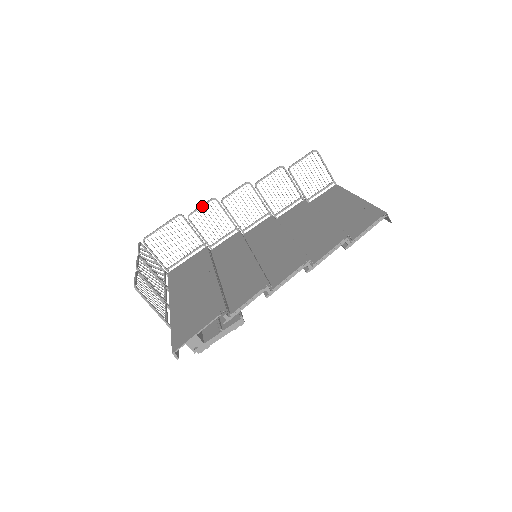
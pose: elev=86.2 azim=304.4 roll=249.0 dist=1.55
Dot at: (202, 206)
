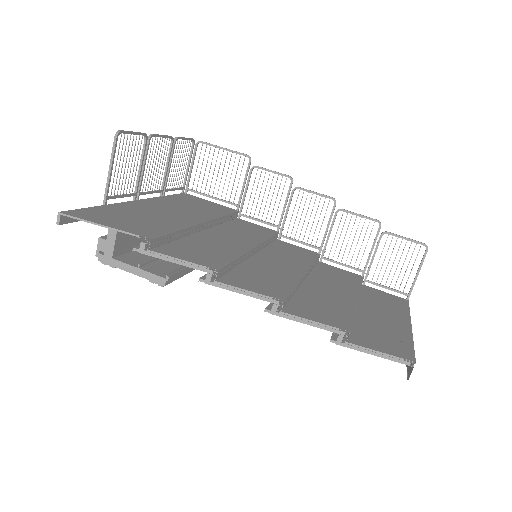
Dot at: (274, 172)
